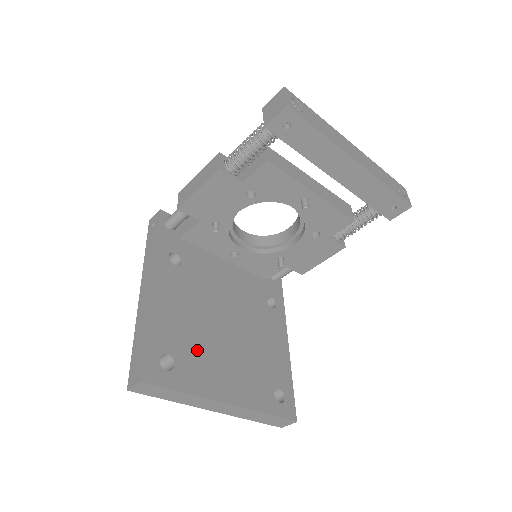
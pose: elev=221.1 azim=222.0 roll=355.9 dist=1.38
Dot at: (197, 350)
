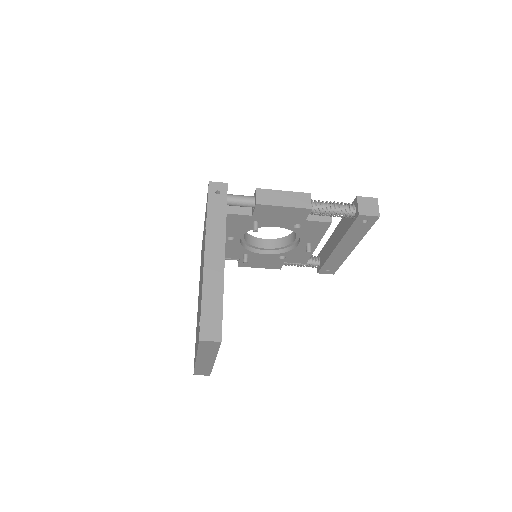
Dot at: occluded
